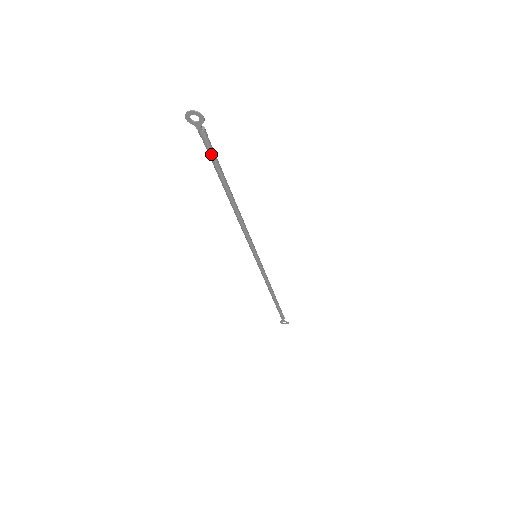
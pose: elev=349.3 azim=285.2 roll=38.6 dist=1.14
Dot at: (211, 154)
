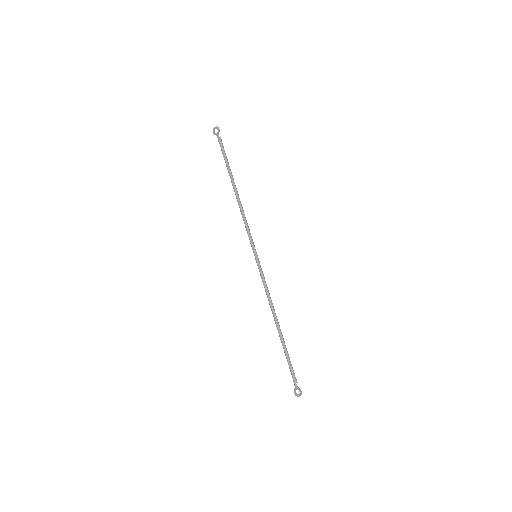
Dot at: (223, 153)
